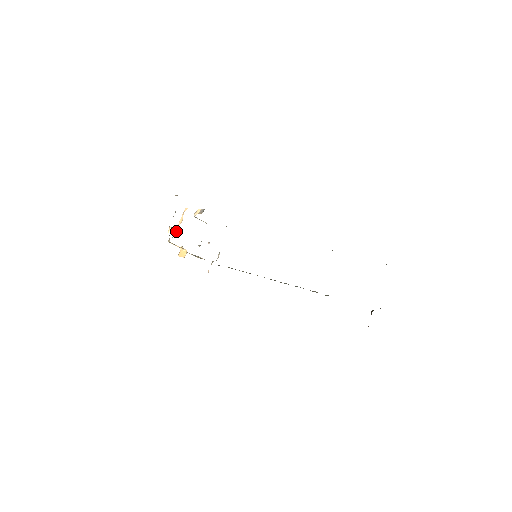
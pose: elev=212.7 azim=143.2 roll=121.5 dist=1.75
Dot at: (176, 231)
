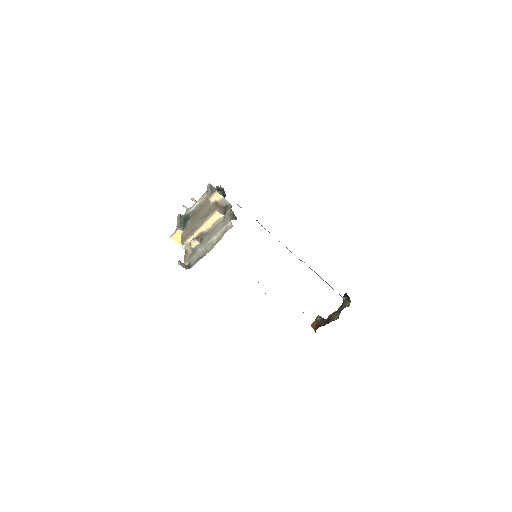
Dot at: (196, 236)
